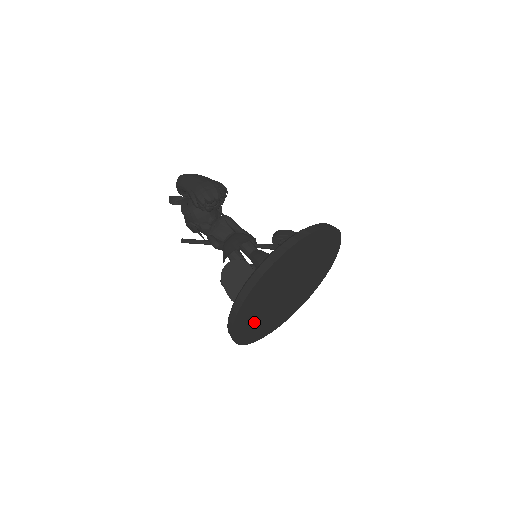
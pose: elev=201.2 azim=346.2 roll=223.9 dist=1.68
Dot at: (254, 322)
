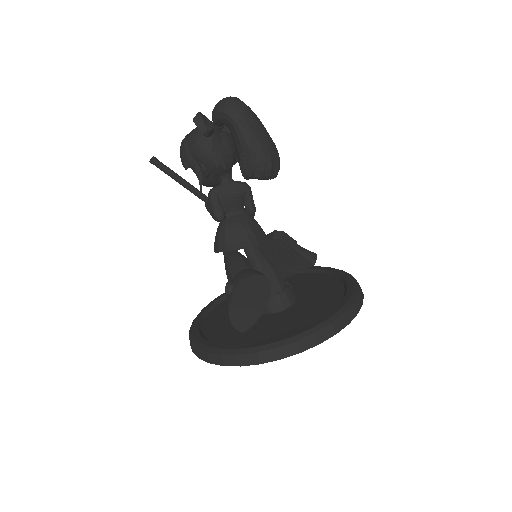
Dot at: occluded
